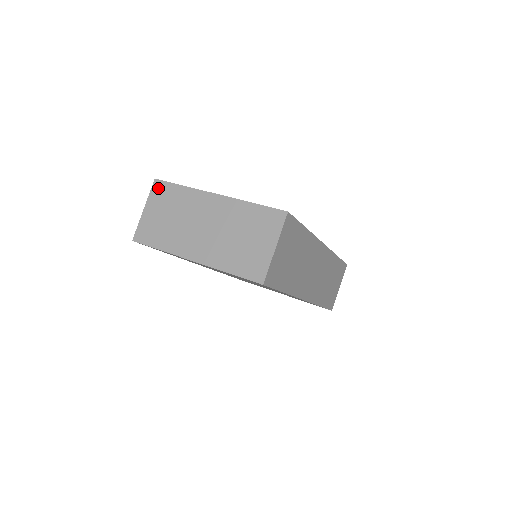
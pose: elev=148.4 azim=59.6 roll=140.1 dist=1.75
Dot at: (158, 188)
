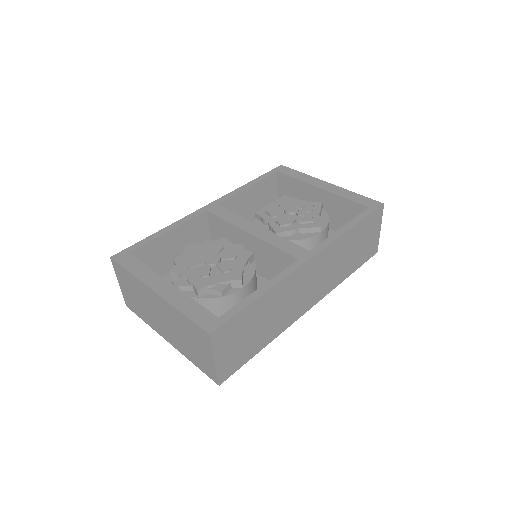
Dot at: (116, 268)
